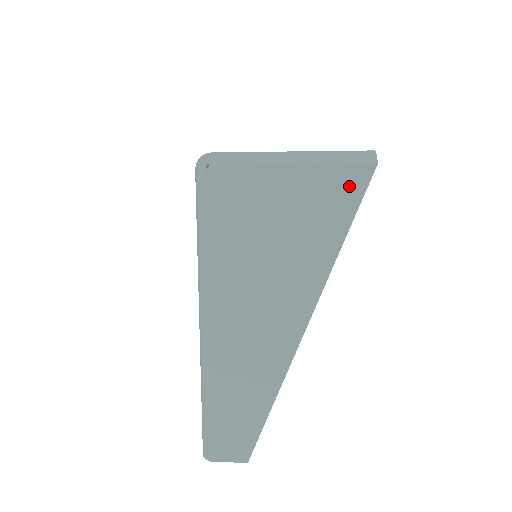
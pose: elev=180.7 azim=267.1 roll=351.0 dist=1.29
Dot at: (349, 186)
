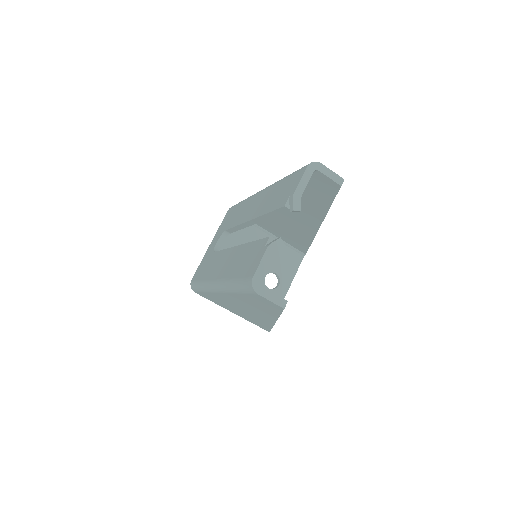
Dot at: occluded
